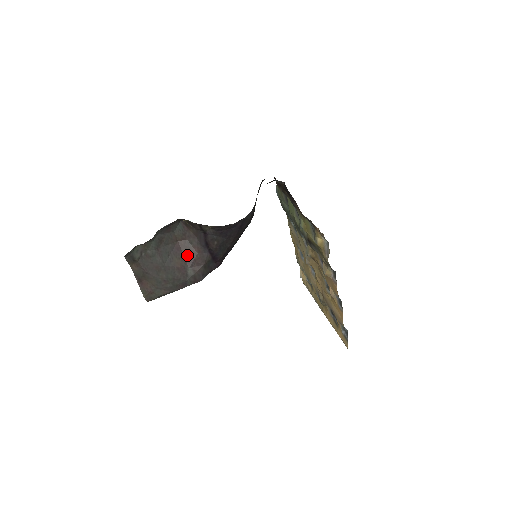
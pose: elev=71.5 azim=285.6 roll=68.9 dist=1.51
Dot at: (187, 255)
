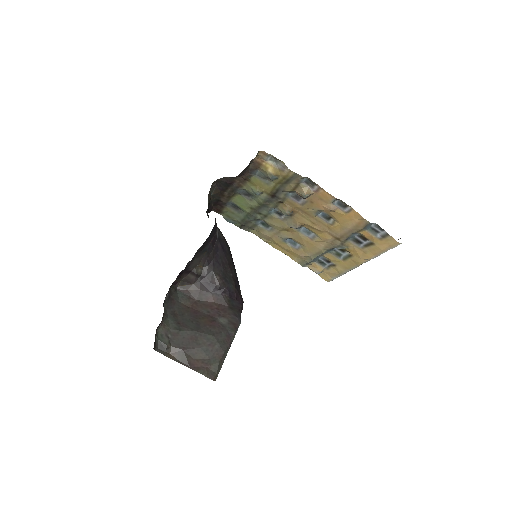
Dot at: (207, 311)
